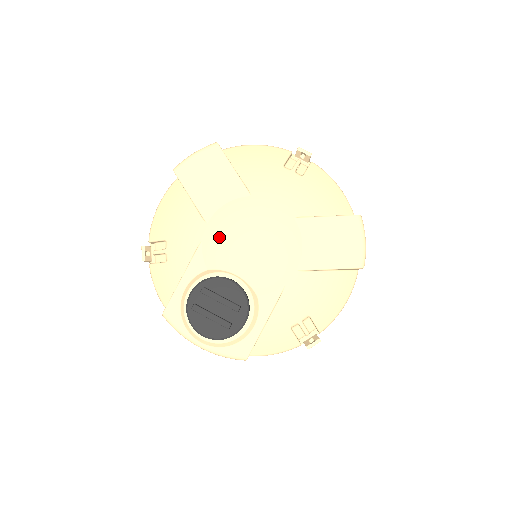
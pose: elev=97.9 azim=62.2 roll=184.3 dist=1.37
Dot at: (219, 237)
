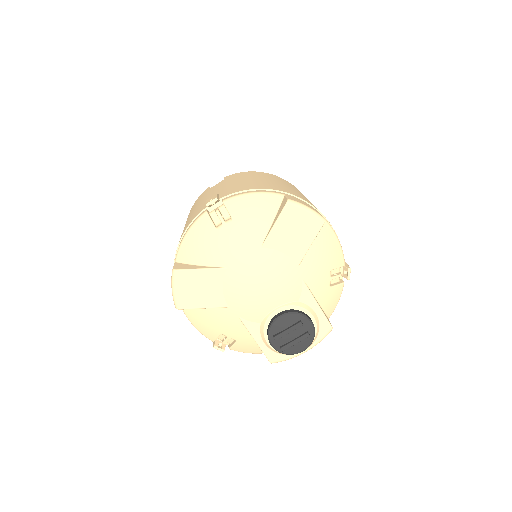
Dot at: (244, 306)
